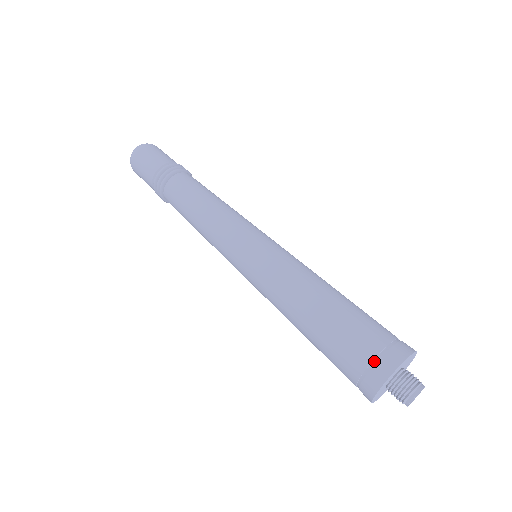
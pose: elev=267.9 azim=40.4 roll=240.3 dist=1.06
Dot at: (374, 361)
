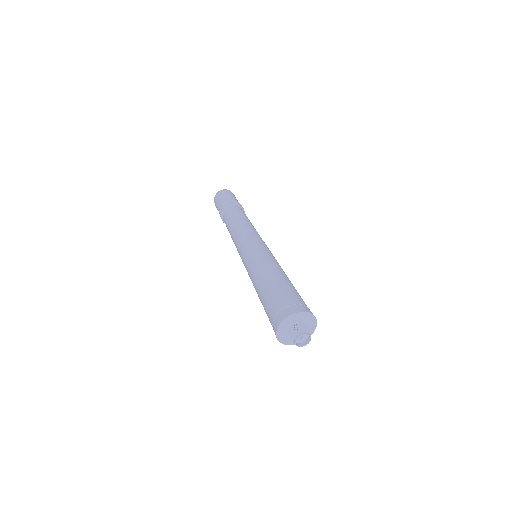
Dot at: (291, 306)
